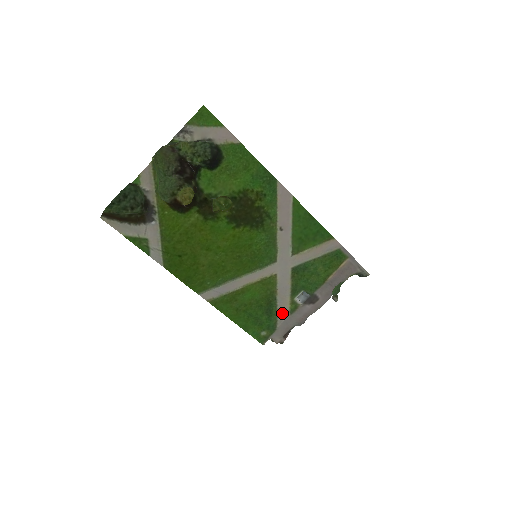
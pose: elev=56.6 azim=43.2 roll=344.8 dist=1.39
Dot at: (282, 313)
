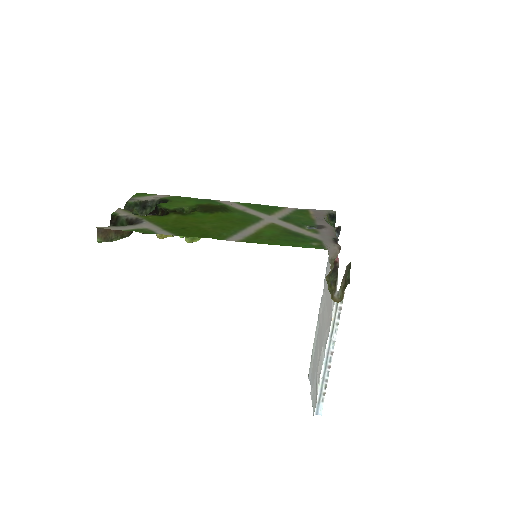
Dot at: (310, 235)
